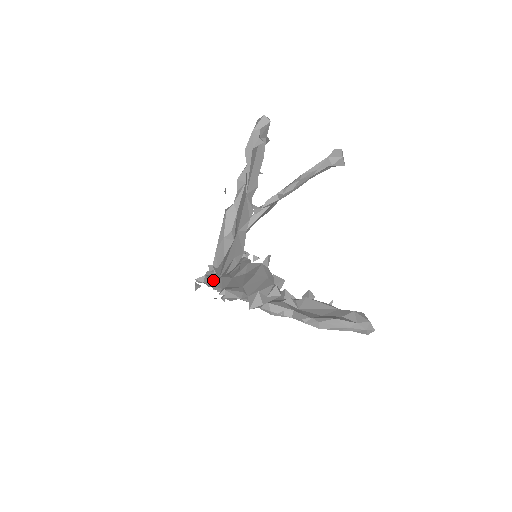
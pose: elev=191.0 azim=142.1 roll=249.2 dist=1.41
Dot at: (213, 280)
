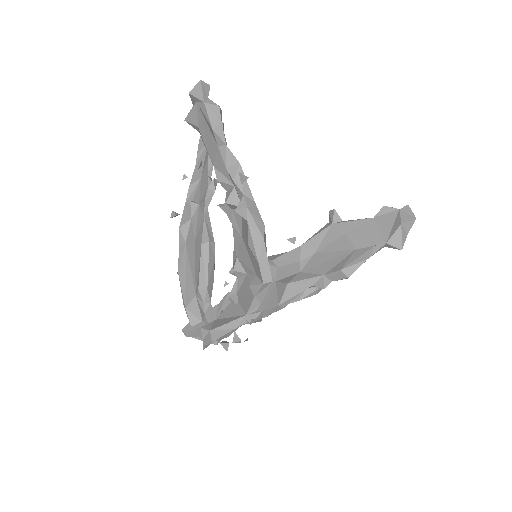
Dot at: (247, 314)
